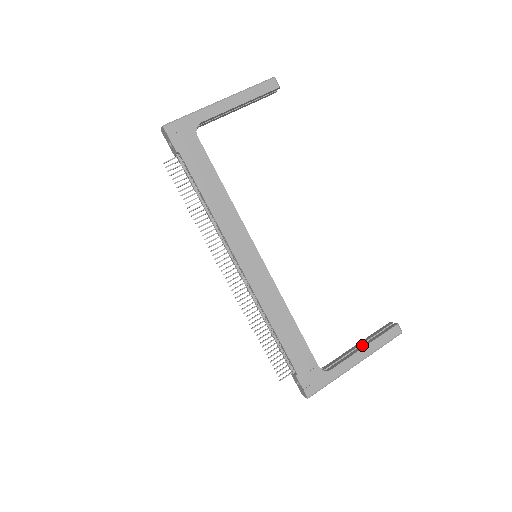
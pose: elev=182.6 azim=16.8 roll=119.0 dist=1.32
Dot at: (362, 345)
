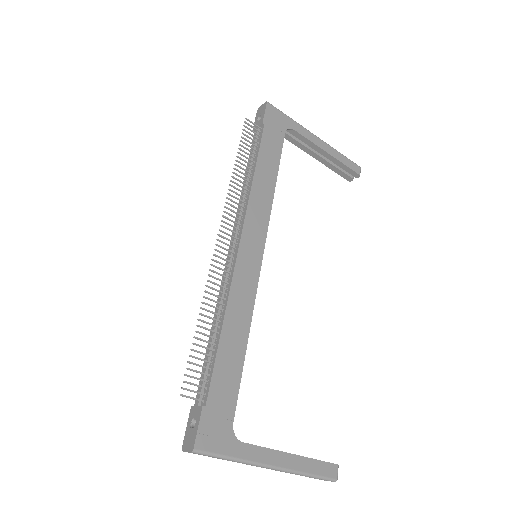
Dot at: occluded
